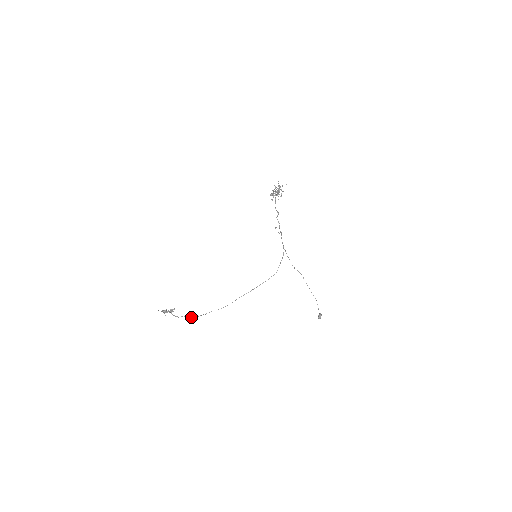
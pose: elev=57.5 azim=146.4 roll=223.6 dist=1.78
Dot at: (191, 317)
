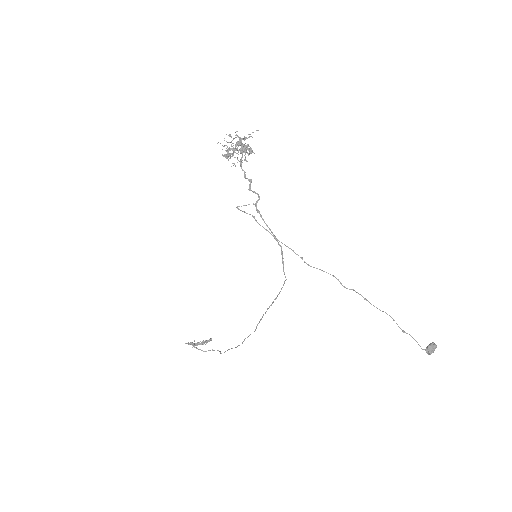
Dot at: (220, 351)
